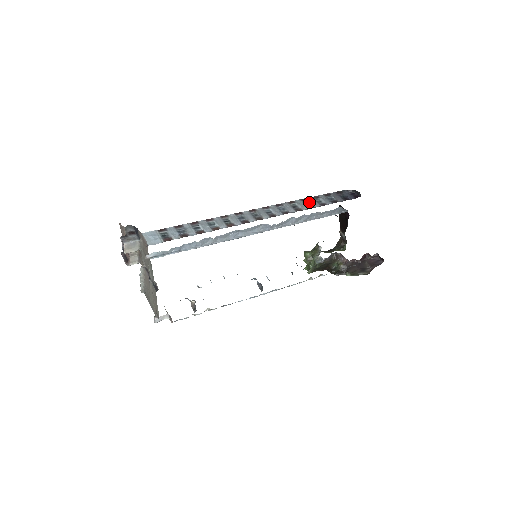
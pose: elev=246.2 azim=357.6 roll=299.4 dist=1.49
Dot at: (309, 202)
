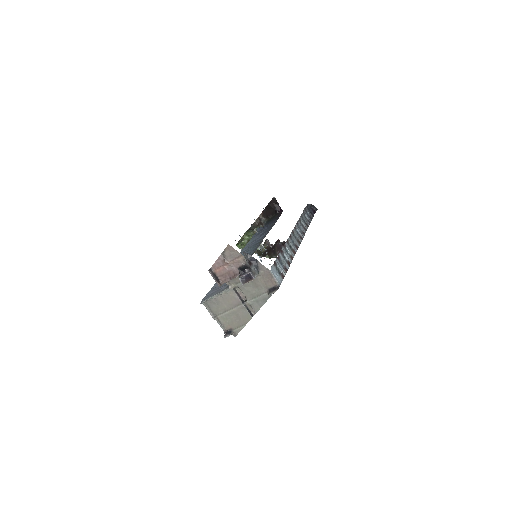
Dot at: (304, 219)
